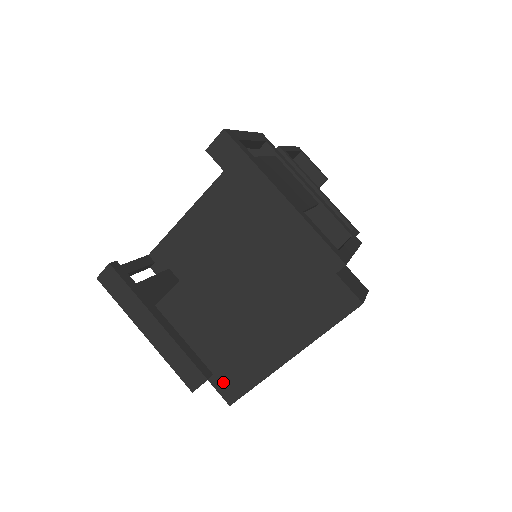
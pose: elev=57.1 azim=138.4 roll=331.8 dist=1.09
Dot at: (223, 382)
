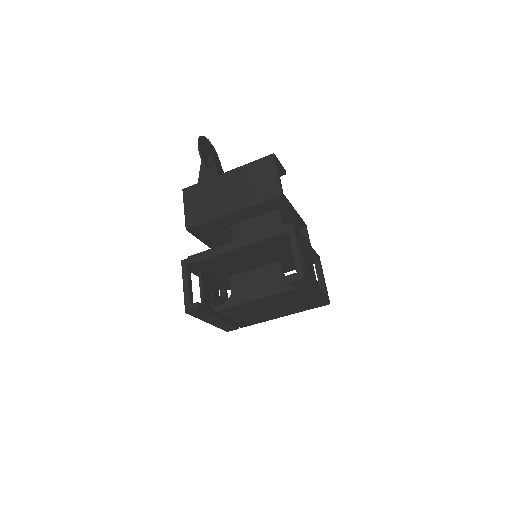
Dot at: (242, 324)
